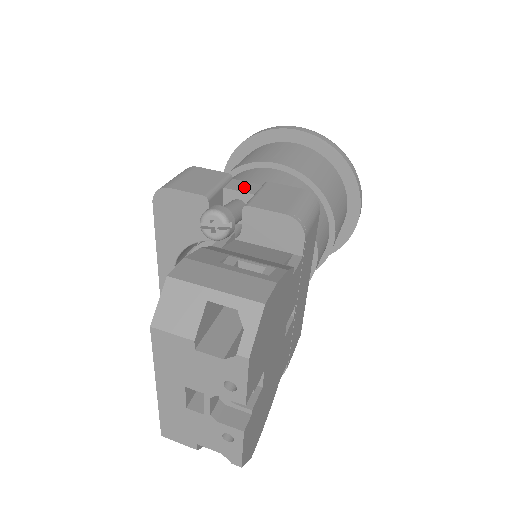
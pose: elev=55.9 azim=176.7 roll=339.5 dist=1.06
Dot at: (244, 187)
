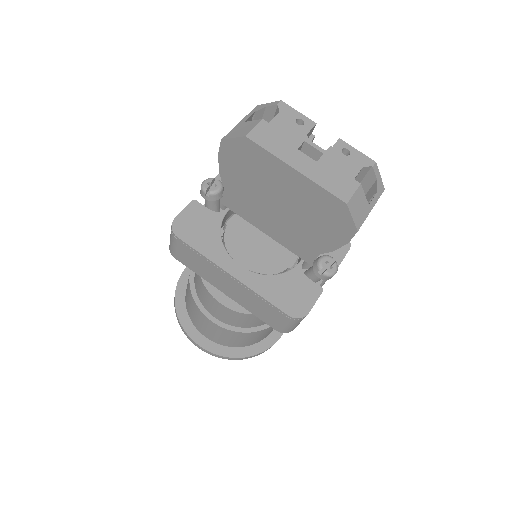
Dot at: occluded
